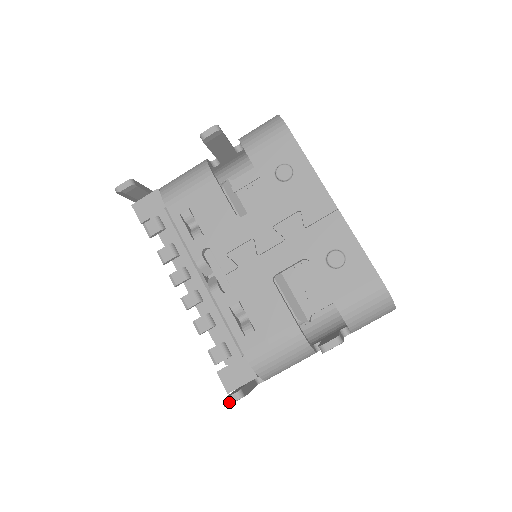
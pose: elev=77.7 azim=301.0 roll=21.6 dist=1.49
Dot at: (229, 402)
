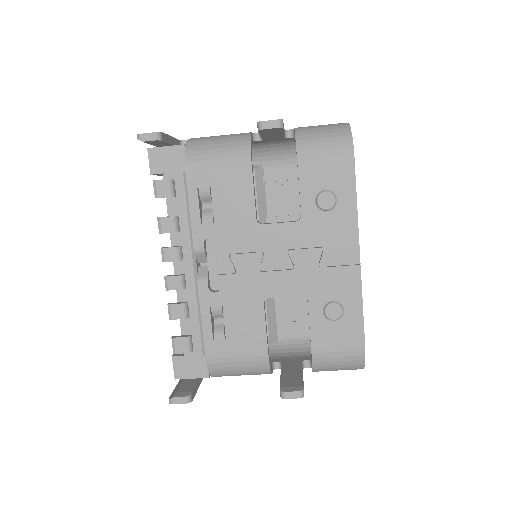
Dot at: (175, 402)
